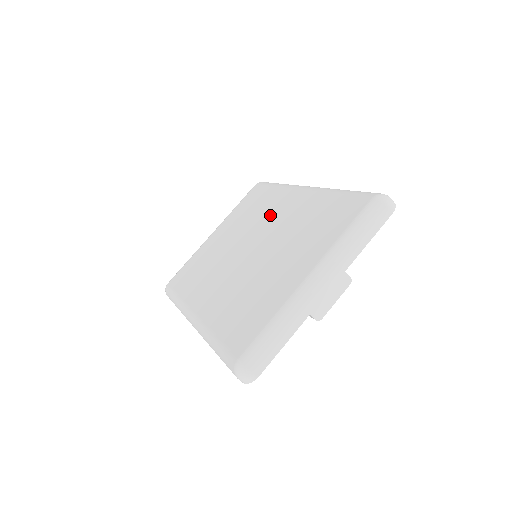
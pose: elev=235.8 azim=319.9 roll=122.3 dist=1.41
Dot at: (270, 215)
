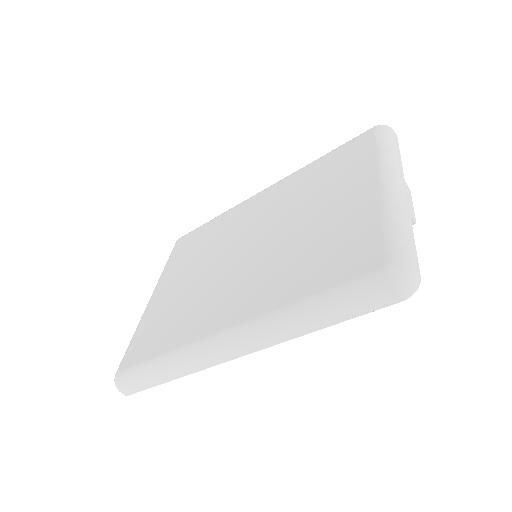
Dot at: (242, 223)
